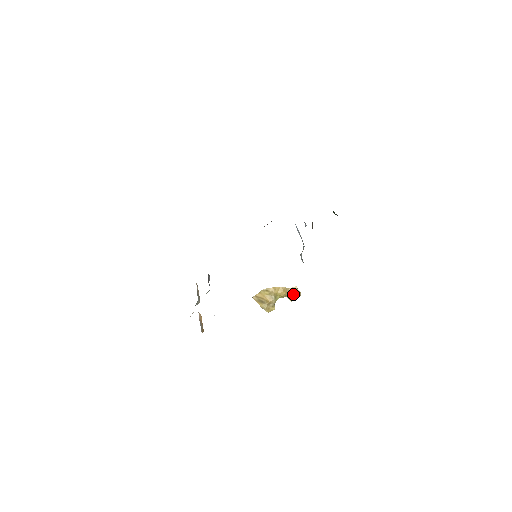
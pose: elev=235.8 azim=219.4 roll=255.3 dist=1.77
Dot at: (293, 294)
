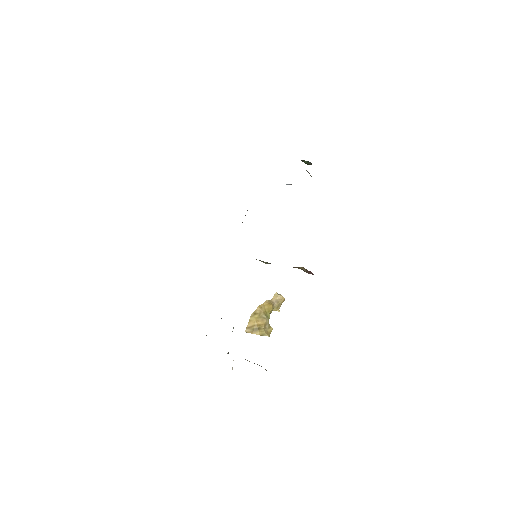
Dot at: (278, 303)
